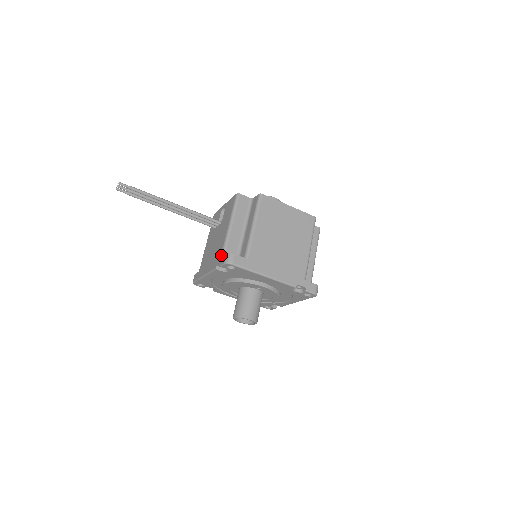
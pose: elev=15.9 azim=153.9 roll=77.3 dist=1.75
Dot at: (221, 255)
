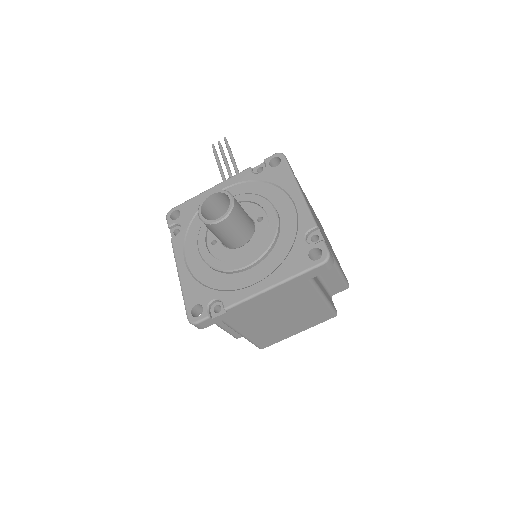
Dot at: occluded
